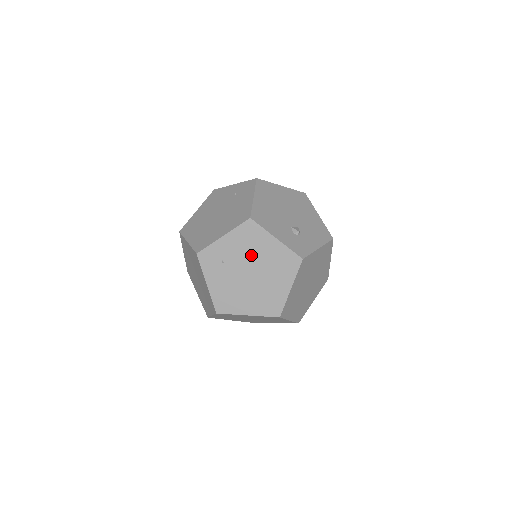
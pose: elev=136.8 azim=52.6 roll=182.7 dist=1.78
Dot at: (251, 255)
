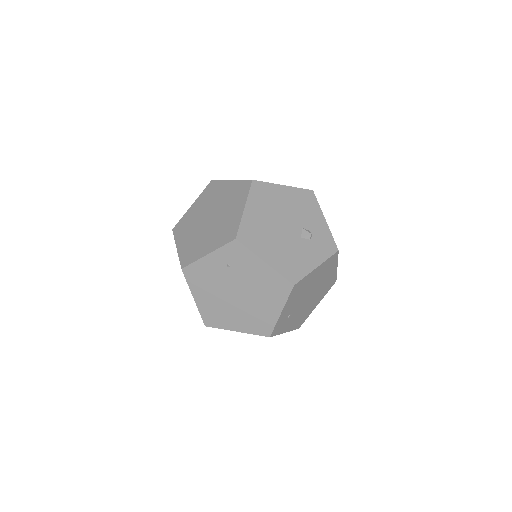
Dot at: (305, 292)
